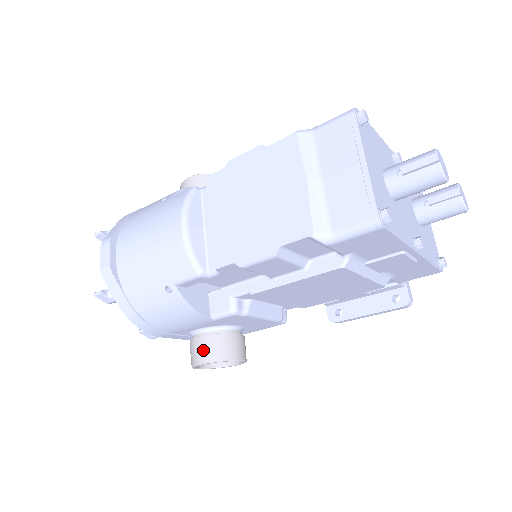
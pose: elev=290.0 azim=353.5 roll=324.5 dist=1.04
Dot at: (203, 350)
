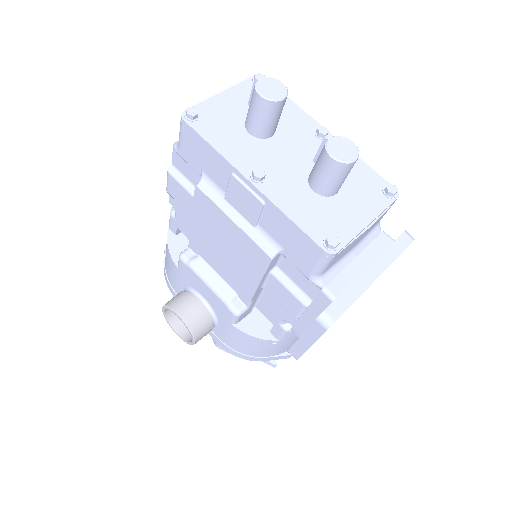
Dot at: occluded
